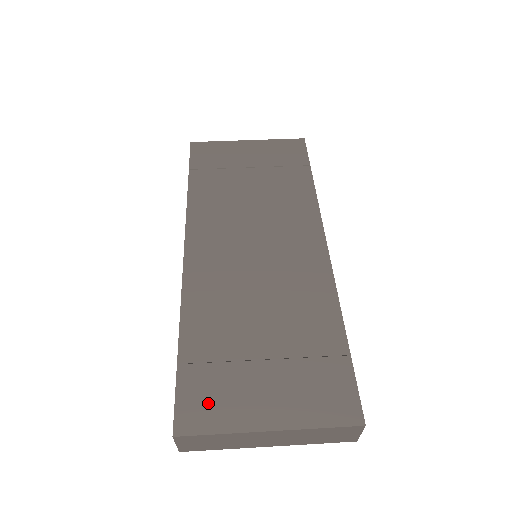
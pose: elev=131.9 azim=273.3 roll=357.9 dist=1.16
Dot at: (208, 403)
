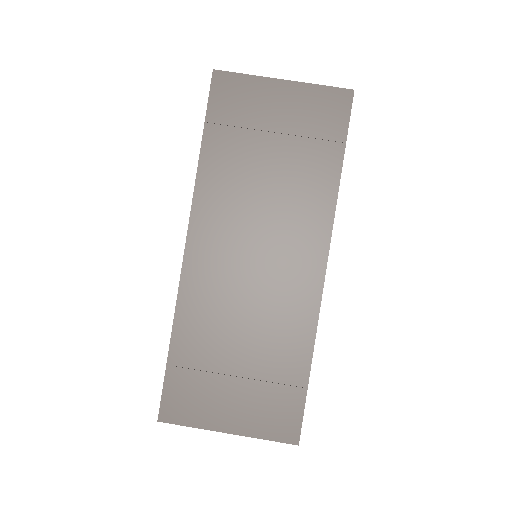
Dot at: (186, 402)
